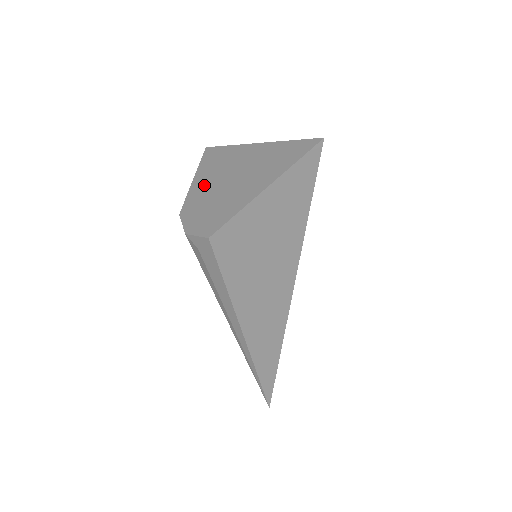
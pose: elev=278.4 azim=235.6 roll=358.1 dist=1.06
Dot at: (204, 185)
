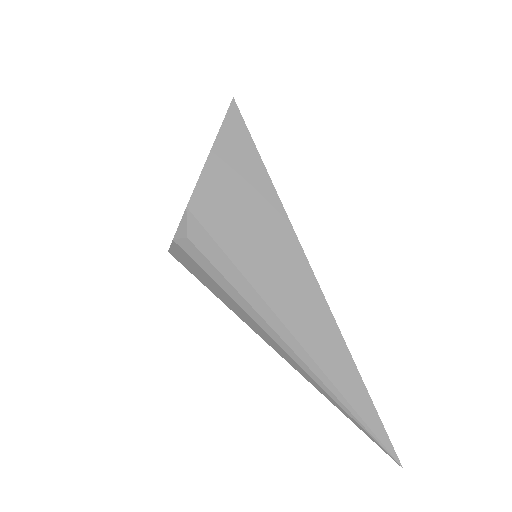
Dot at: occluded
